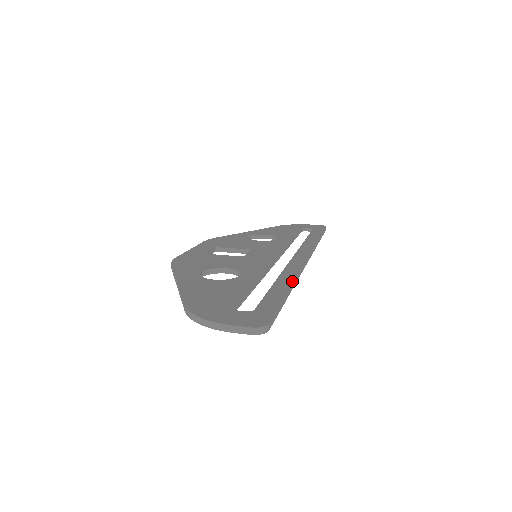
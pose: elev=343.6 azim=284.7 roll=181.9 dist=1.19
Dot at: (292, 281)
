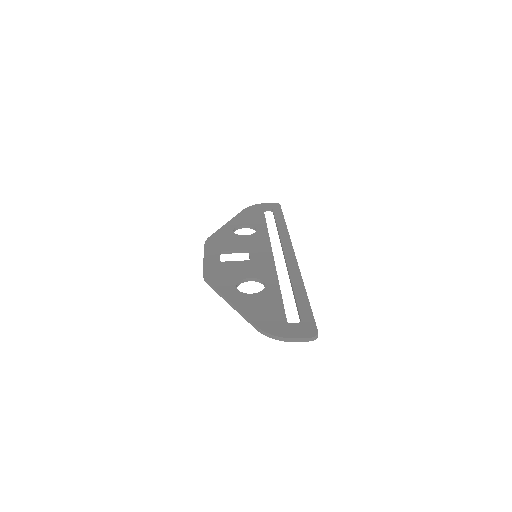
Dot at: (303, 284)
